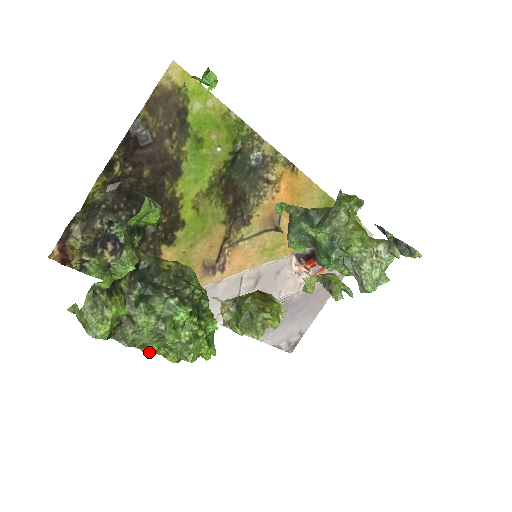
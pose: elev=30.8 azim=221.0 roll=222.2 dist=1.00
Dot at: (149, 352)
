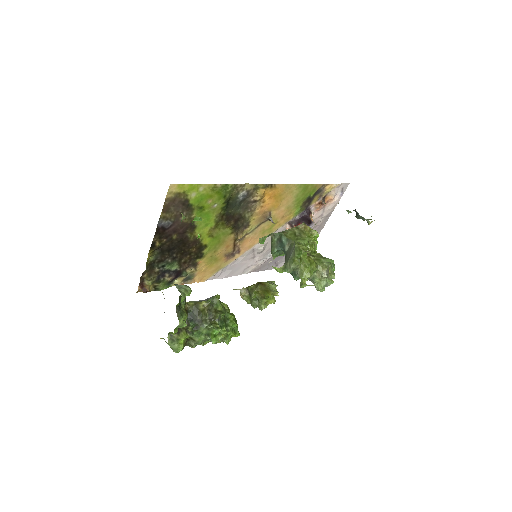
Dot at: (205, 344)
